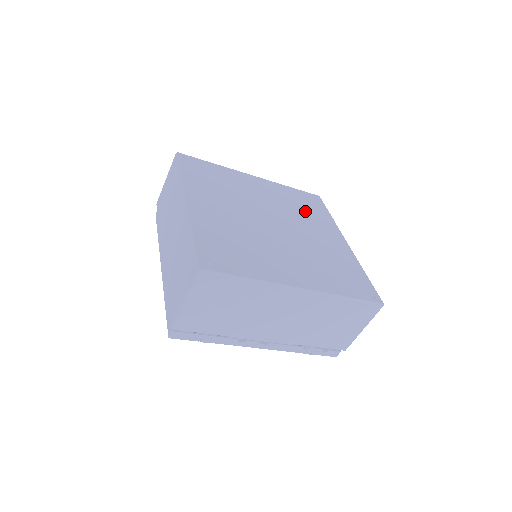
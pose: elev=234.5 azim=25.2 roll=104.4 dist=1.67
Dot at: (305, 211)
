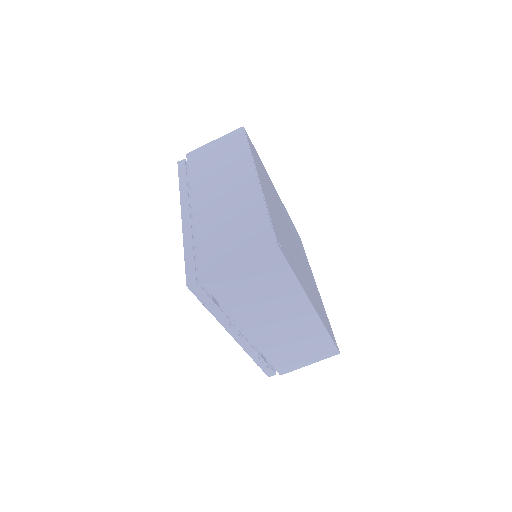
Dot at: occluded
